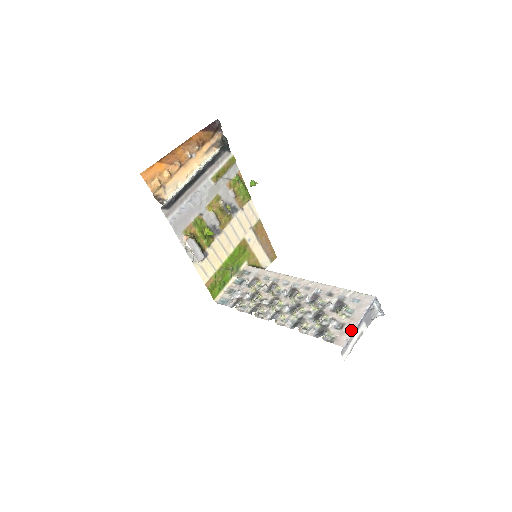
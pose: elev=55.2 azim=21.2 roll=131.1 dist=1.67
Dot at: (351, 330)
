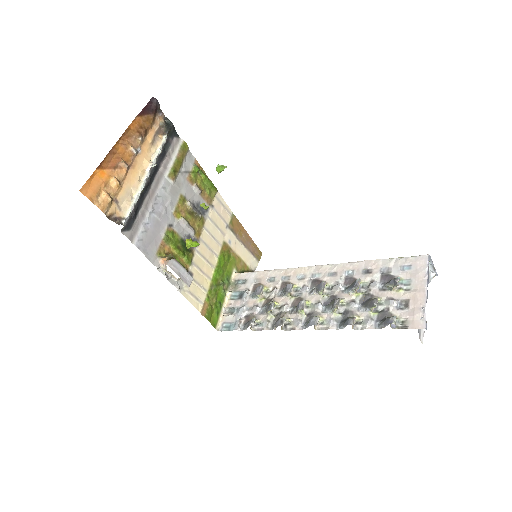
Dot at: (422, 304)
